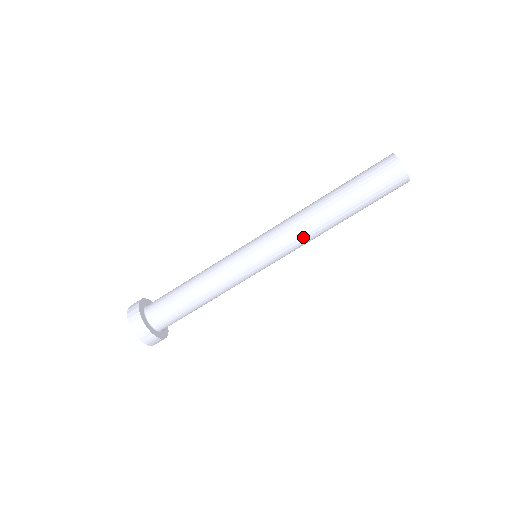
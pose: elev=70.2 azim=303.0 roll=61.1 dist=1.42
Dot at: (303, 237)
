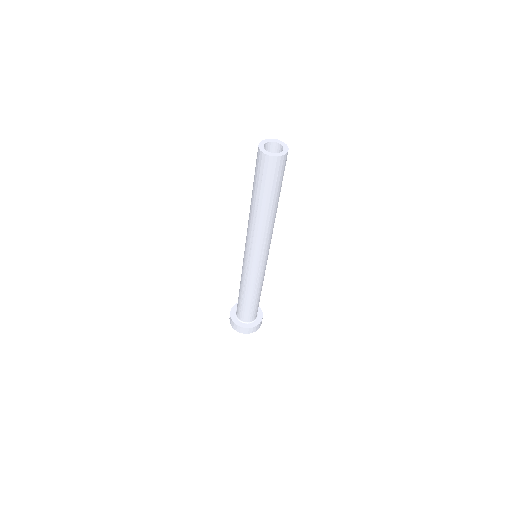
Dot at: occluded
